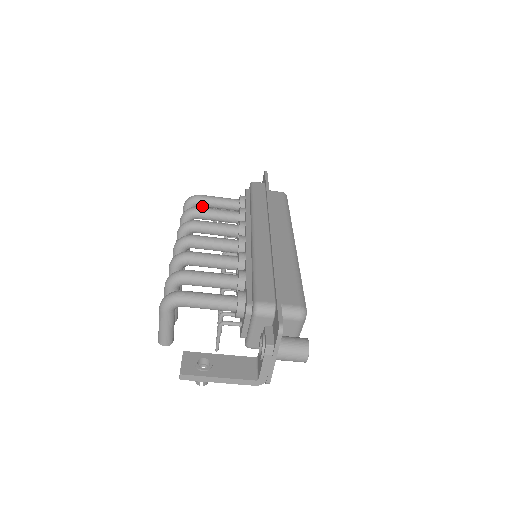
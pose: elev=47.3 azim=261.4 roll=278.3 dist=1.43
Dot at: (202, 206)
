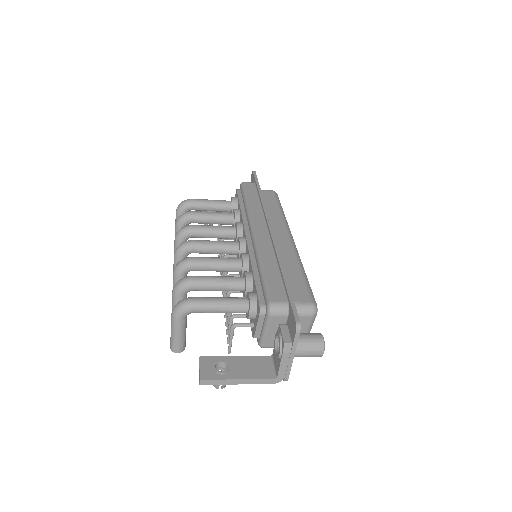
Dot at: occluded
